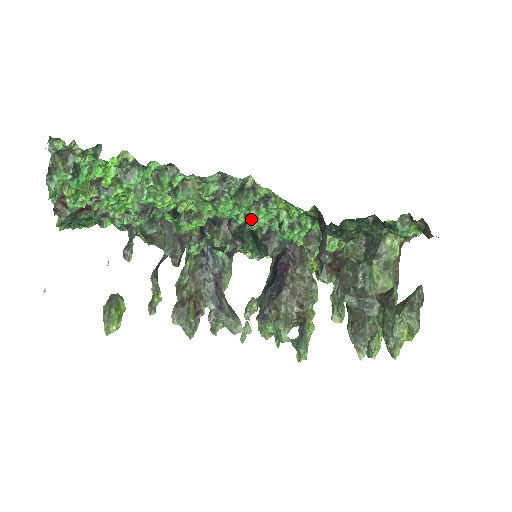
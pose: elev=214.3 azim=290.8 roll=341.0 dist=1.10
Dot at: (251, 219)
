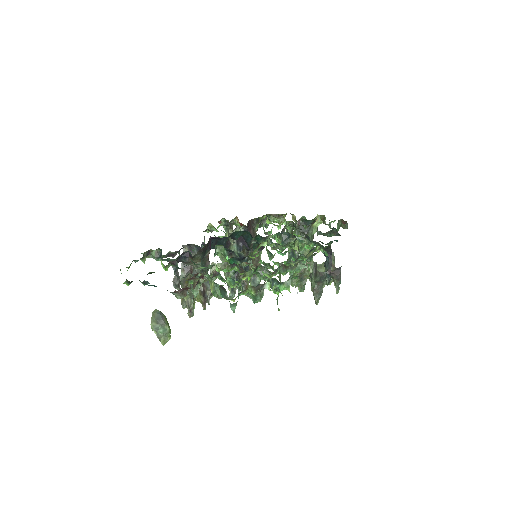
Dot at: (281, 249)
